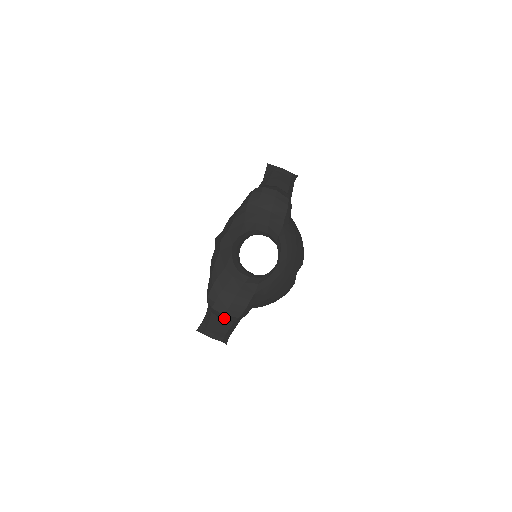
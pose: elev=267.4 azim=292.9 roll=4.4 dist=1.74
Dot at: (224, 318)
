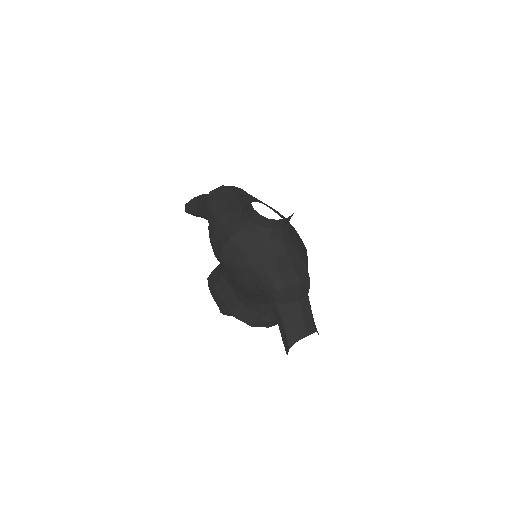
Dot at: (301, 291)
